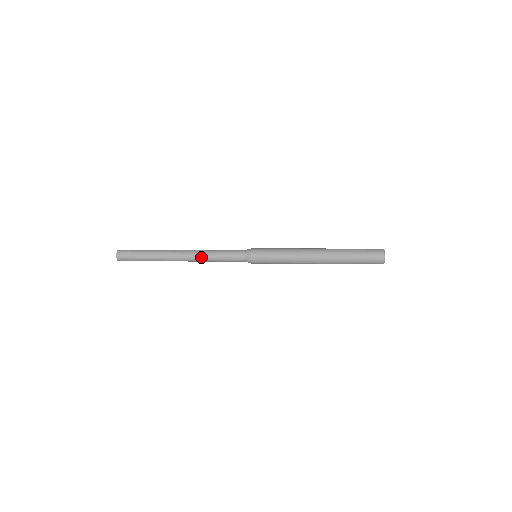
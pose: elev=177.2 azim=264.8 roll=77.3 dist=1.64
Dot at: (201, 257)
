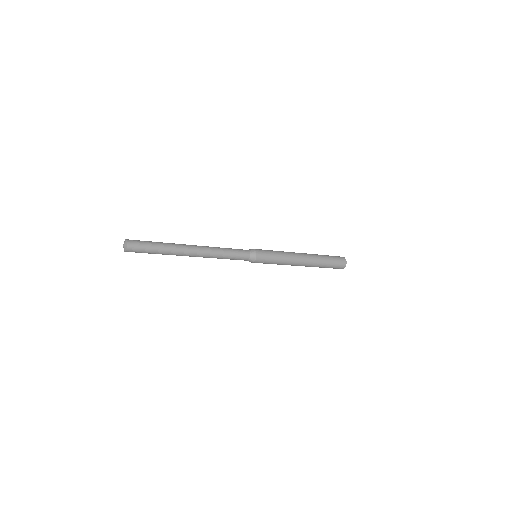
Dot at: (212, 257)
